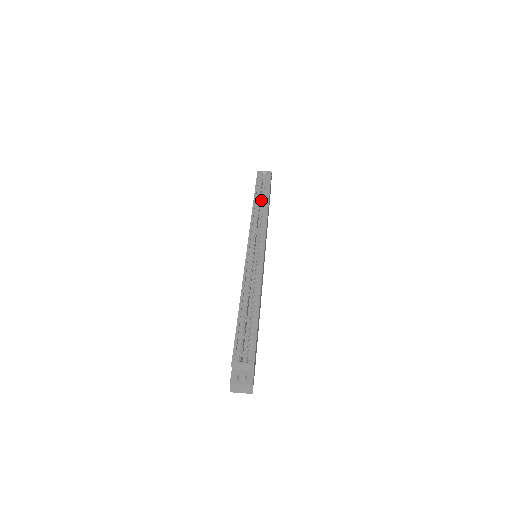
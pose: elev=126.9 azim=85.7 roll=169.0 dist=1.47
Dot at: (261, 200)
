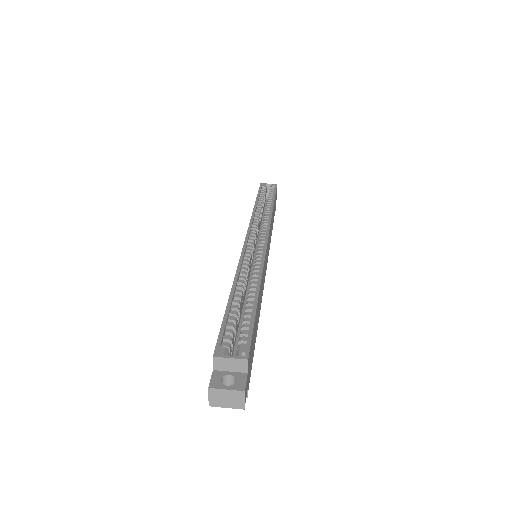
Dot at: (264, 211)
